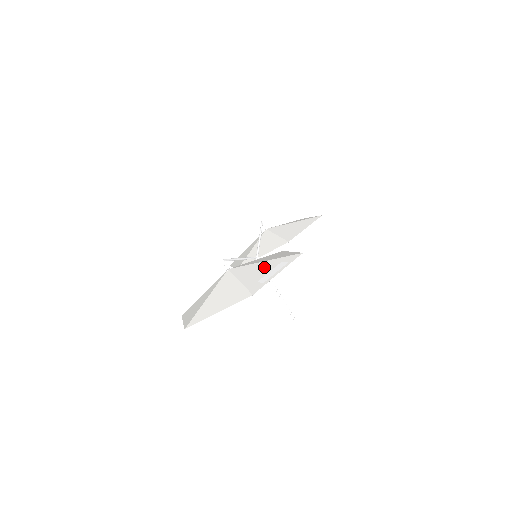
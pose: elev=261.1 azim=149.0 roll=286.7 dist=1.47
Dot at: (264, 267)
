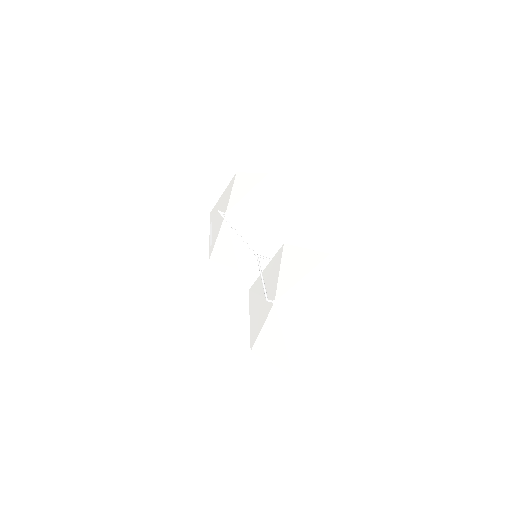
Dot at: (311, 287)
